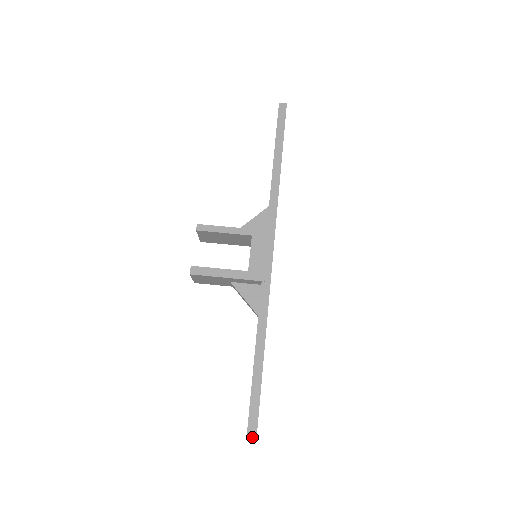
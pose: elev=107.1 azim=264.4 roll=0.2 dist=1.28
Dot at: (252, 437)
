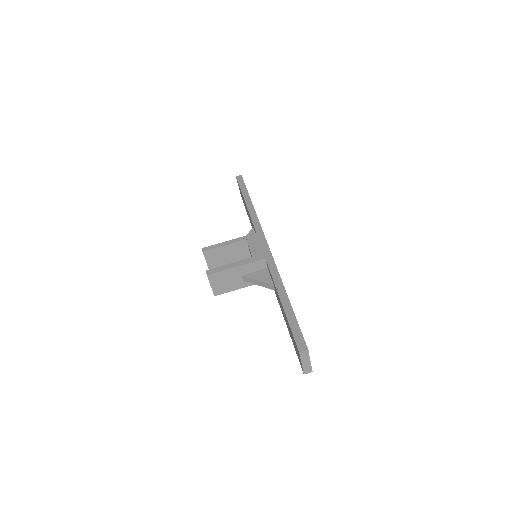
Dot at: (304, 350)
